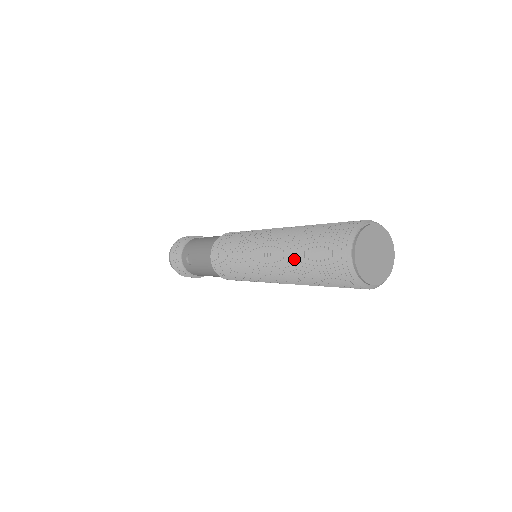
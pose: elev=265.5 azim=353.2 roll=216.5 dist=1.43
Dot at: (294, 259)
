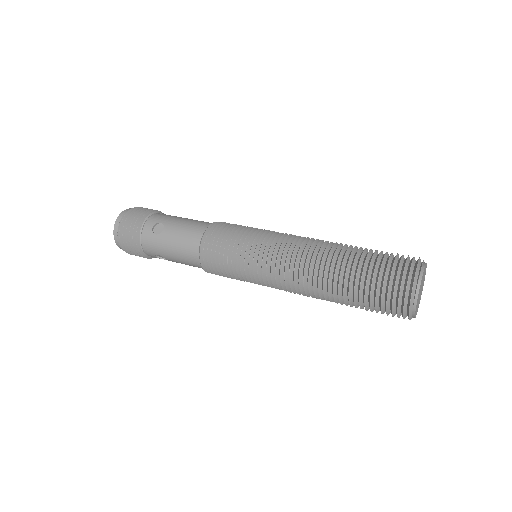
Dot at: (342, 263)
